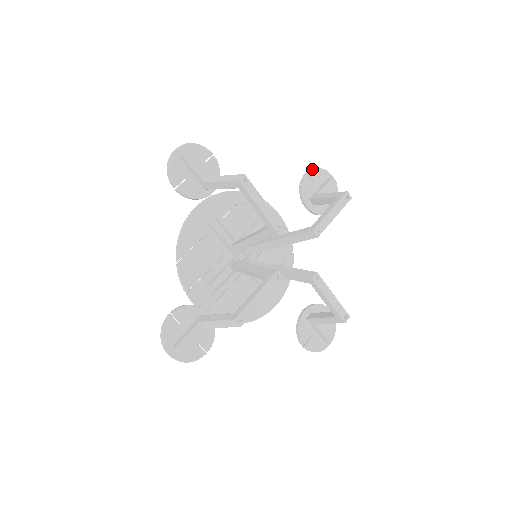
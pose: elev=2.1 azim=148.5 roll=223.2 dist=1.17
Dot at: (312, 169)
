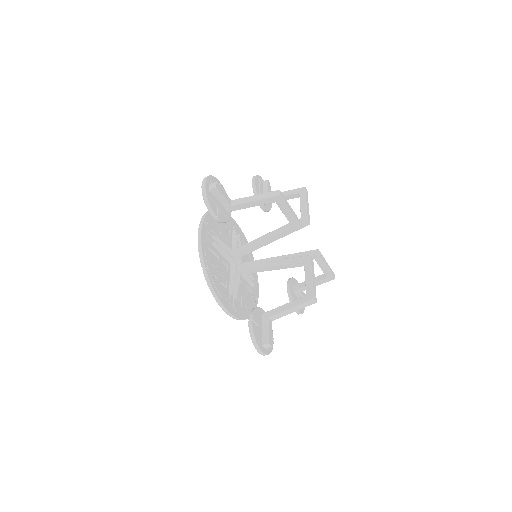
Dot at: occluded
